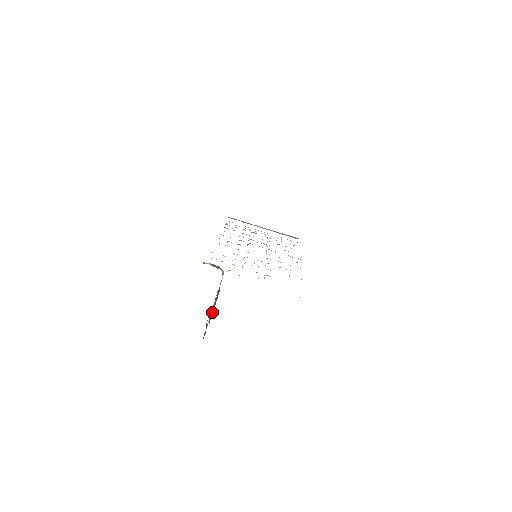
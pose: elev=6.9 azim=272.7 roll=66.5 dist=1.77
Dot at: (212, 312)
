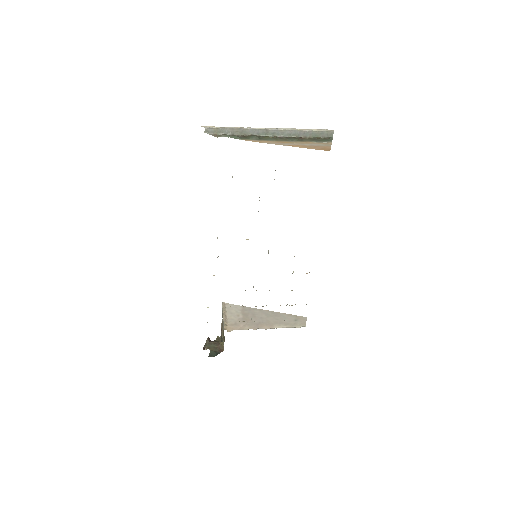
Dot at: occluded
